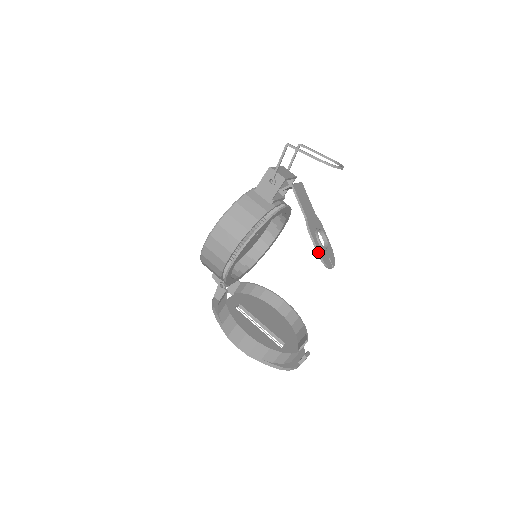
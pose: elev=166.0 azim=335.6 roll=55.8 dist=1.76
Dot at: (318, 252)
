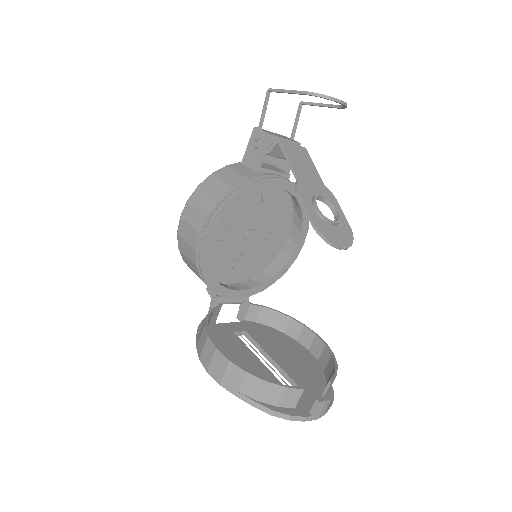
Dot at: (310, 218)
